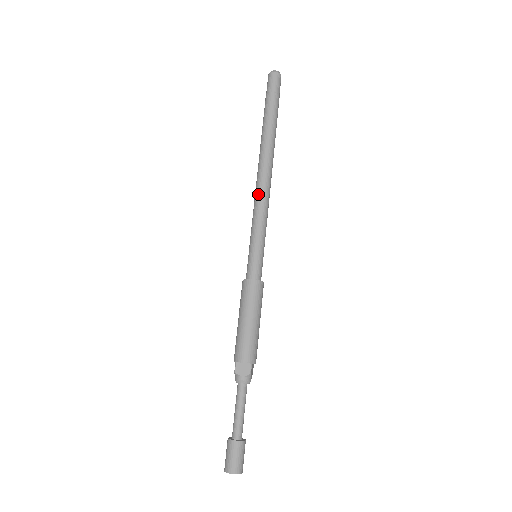
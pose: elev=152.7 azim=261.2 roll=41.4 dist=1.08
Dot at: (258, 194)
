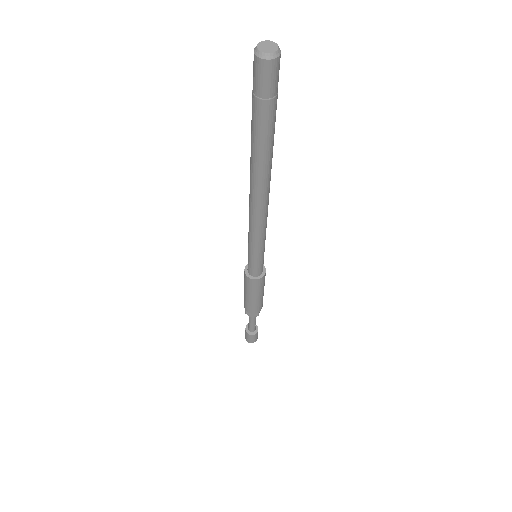
Dot at: (252, 221)
